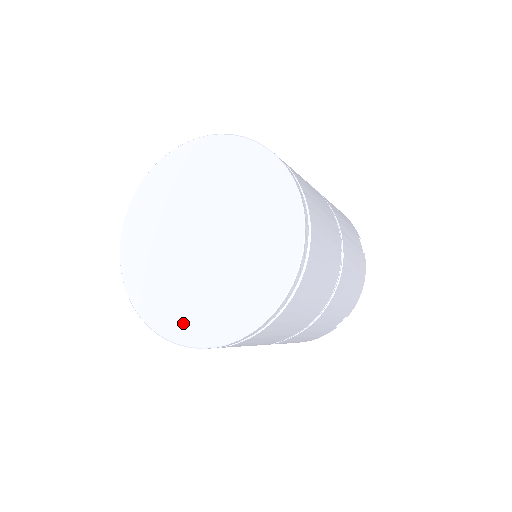
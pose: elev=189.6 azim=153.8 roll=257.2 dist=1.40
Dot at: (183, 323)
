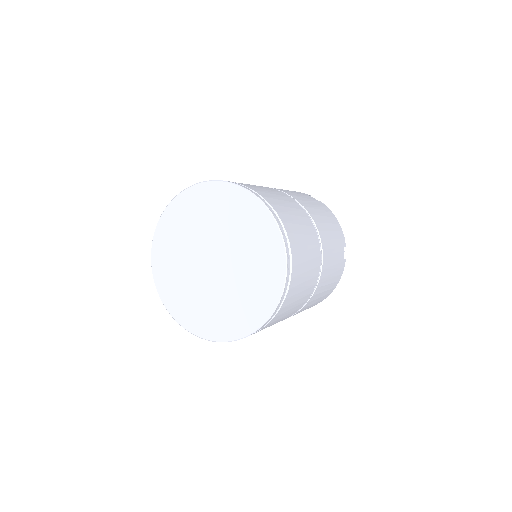
Dot at: (191, 317)
